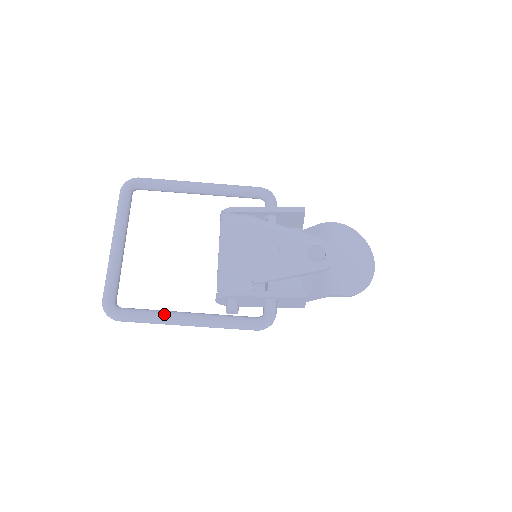
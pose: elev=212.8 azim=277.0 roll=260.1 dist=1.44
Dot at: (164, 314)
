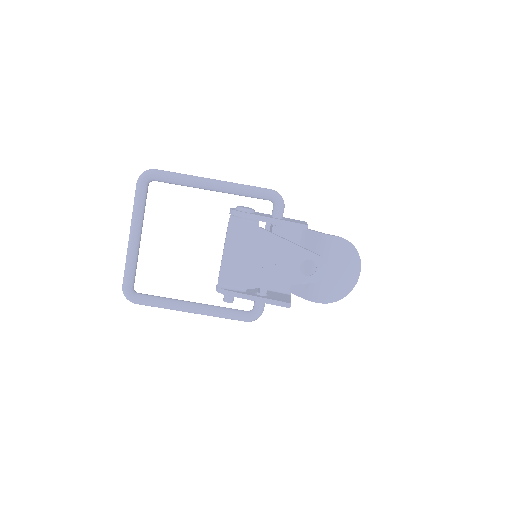
Dot at: (172, 305)
